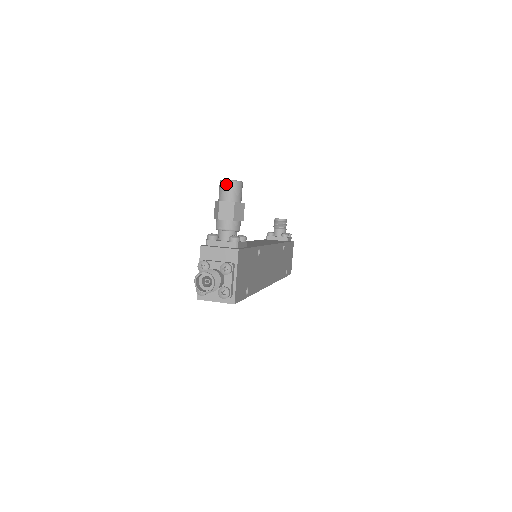
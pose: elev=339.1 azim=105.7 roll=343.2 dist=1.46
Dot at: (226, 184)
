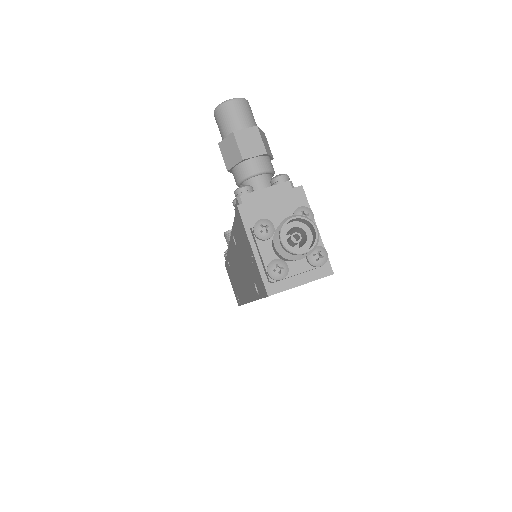
Dot at: (231, 105)
